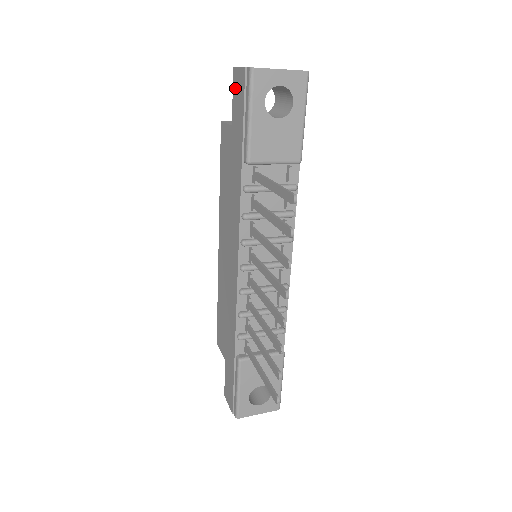
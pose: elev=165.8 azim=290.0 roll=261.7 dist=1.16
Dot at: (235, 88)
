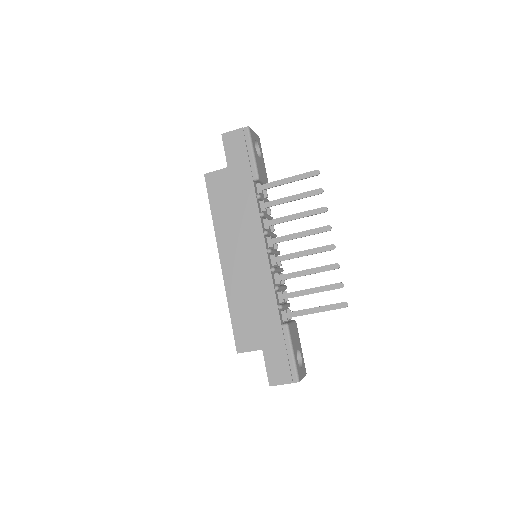
Dot at: (228, 144)
